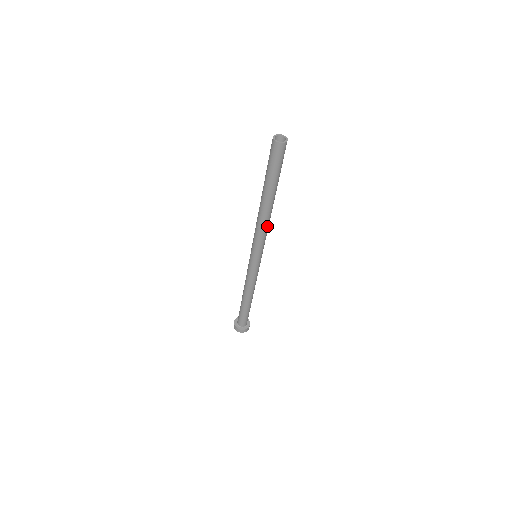
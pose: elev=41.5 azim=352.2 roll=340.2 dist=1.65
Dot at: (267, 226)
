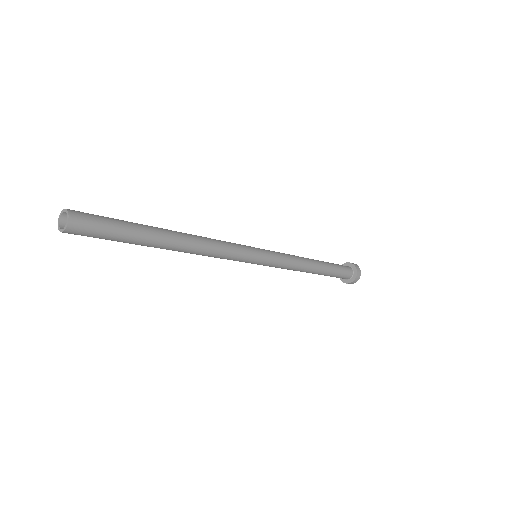
Dot at: (210, 252)
